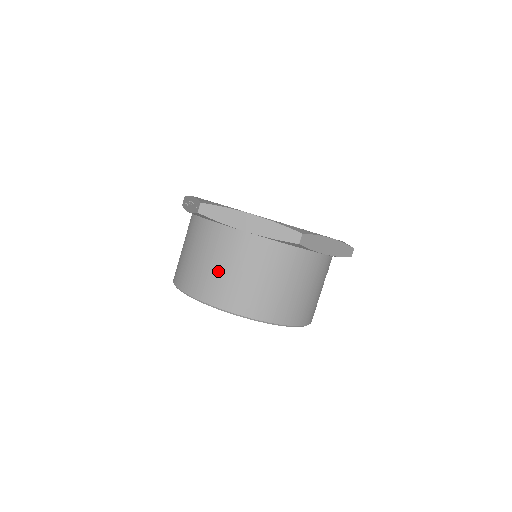
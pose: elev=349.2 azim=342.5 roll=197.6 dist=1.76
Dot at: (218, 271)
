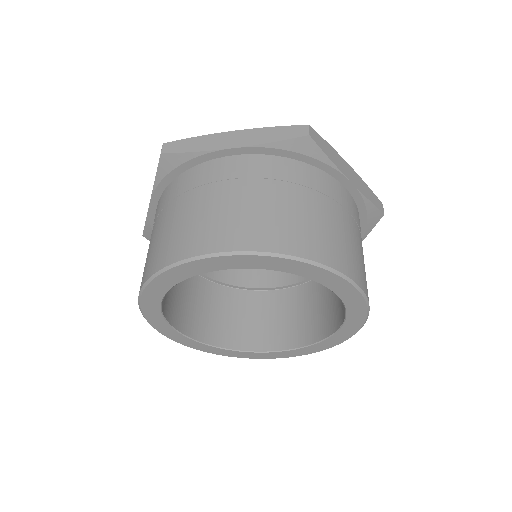
Dot at: (204, 211)
